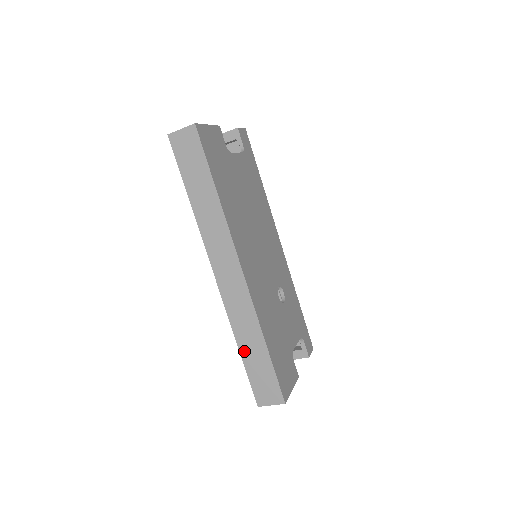
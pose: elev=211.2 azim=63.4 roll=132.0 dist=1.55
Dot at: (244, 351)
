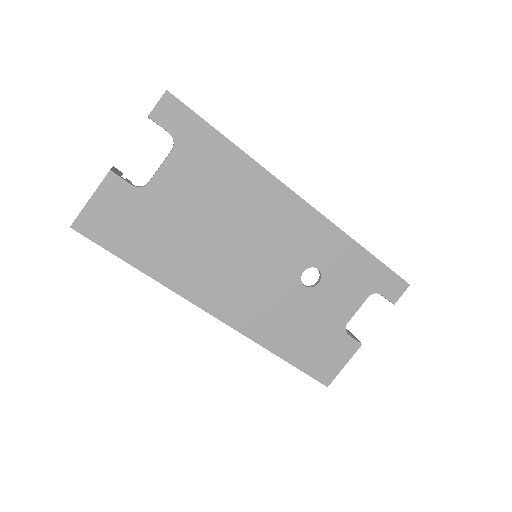
Dot at: occluded
